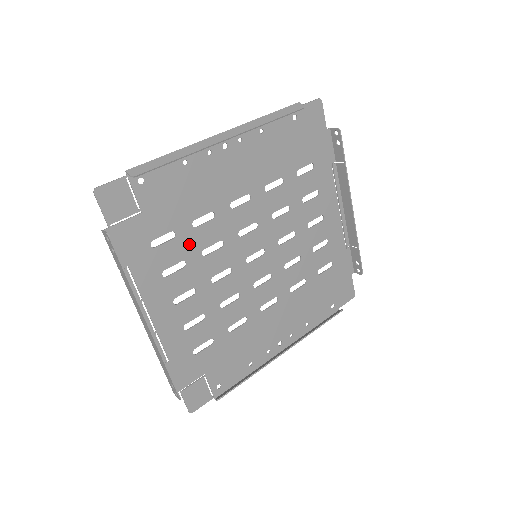
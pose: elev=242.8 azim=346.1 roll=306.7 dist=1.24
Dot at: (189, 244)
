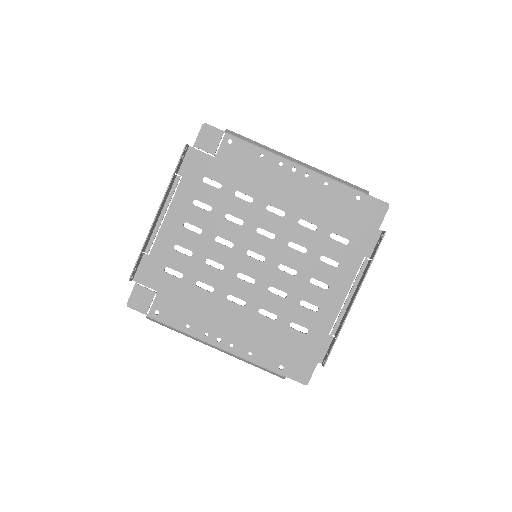
Dot at: (223, 201)
